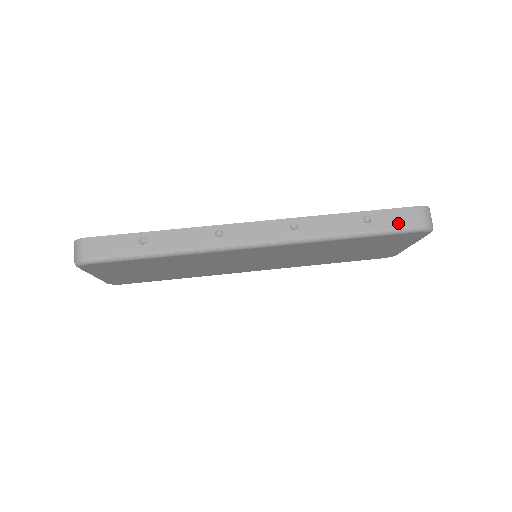
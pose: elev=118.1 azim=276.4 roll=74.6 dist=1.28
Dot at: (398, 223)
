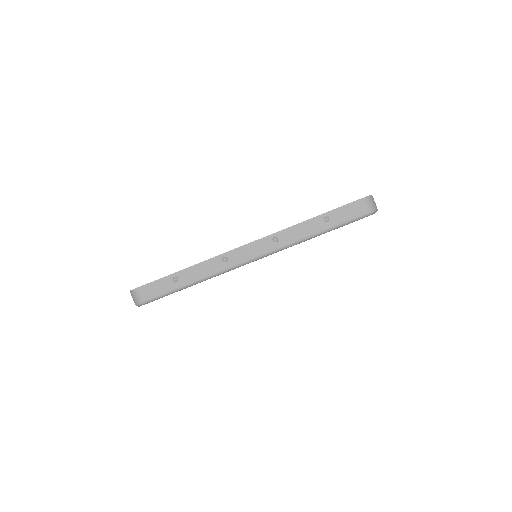
Dot at: (349, 216)
